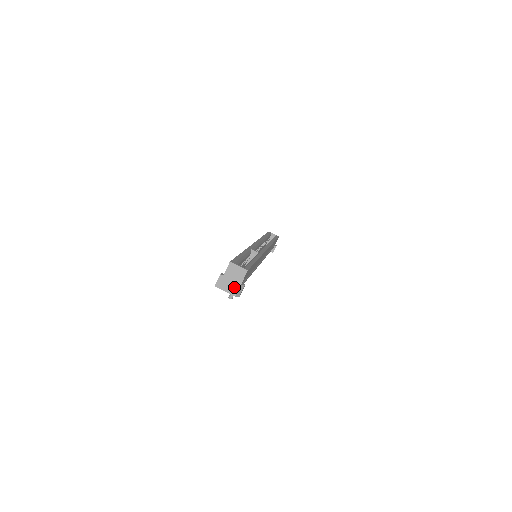
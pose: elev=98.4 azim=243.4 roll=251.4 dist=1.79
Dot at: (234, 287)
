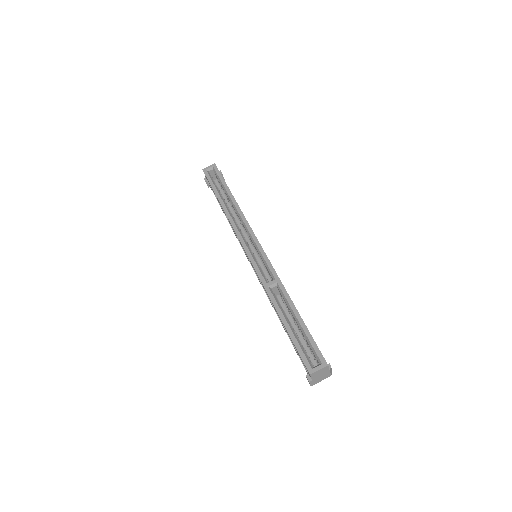
Dot at: (326, 376)
